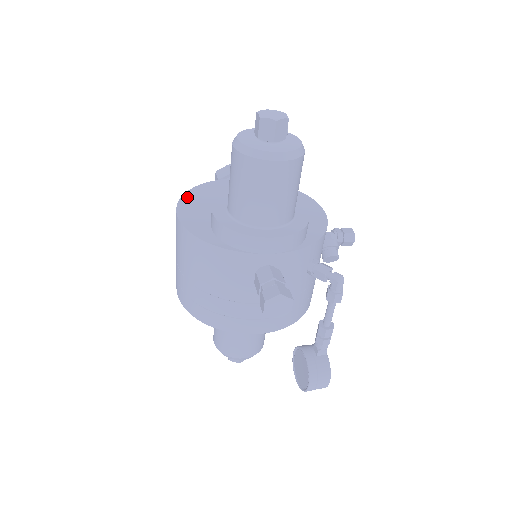
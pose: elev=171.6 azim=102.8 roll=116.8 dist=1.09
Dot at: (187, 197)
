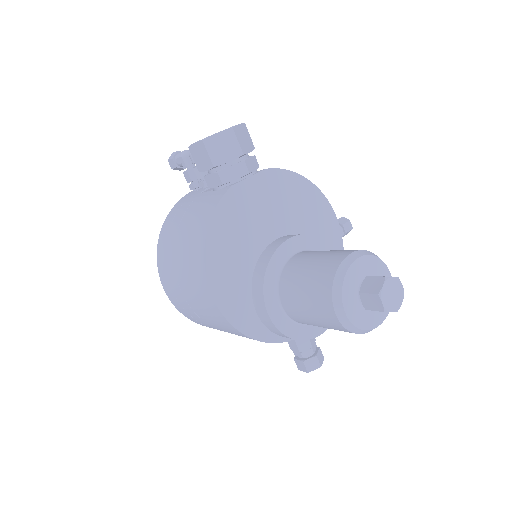
Dot at: (211, 259)
